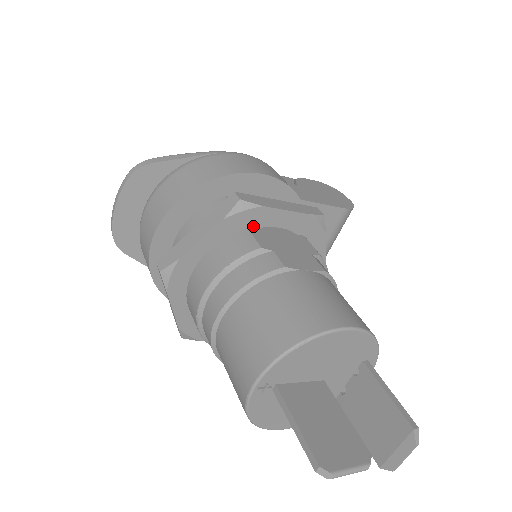
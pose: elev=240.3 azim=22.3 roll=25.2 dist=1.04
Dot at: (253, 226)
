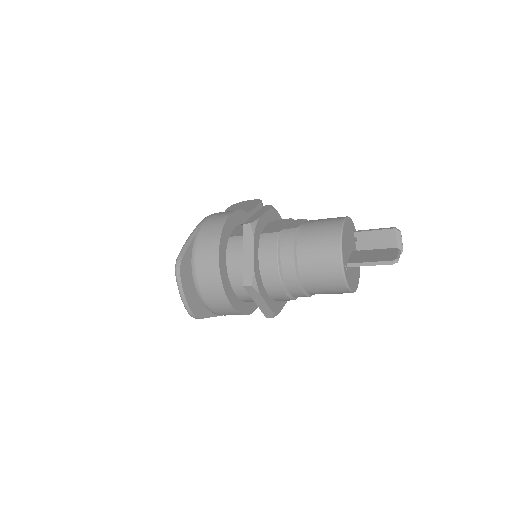
Dot at: (261, 231)
